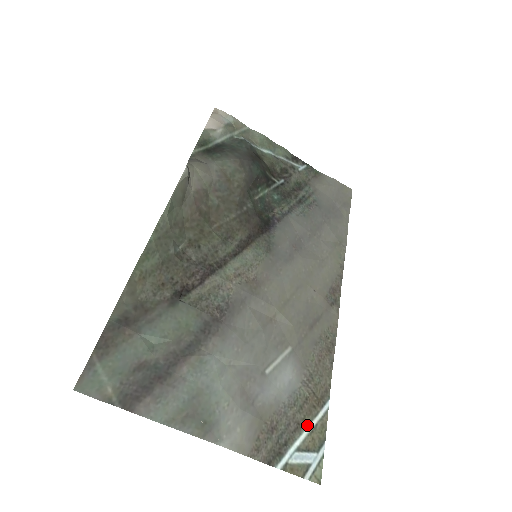
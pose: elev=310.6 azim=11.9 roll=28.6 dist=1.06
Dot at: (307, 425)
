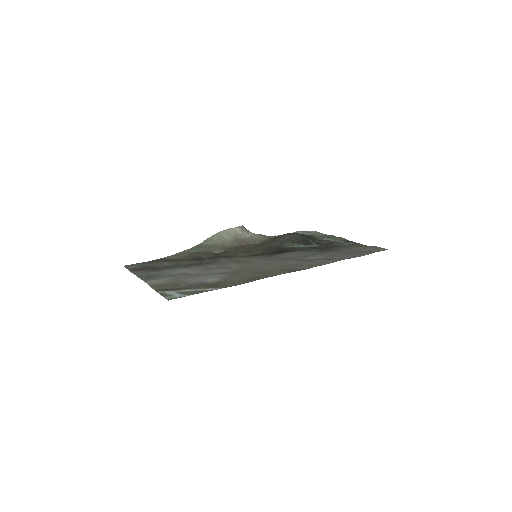
Dot at: (194, 289)
